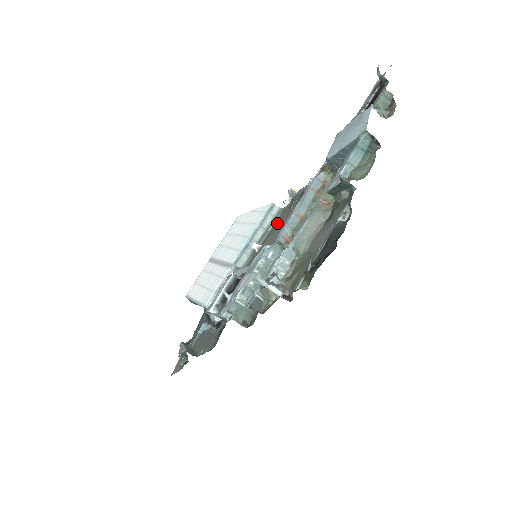
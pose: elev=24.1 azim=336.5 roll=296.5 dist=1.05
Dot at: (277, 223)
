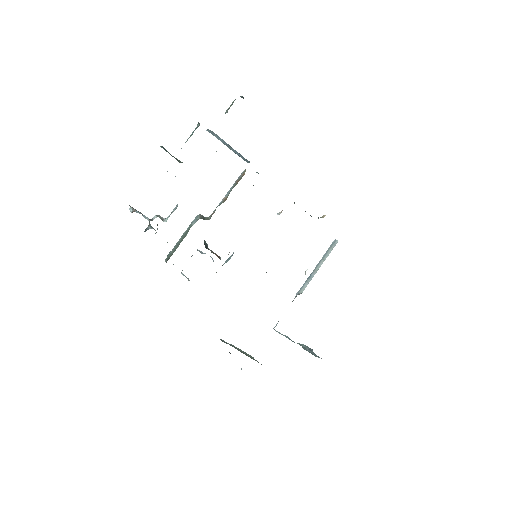
Dot at: occluded
